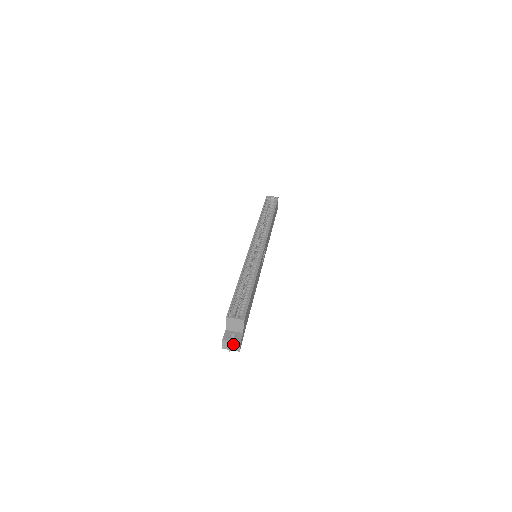
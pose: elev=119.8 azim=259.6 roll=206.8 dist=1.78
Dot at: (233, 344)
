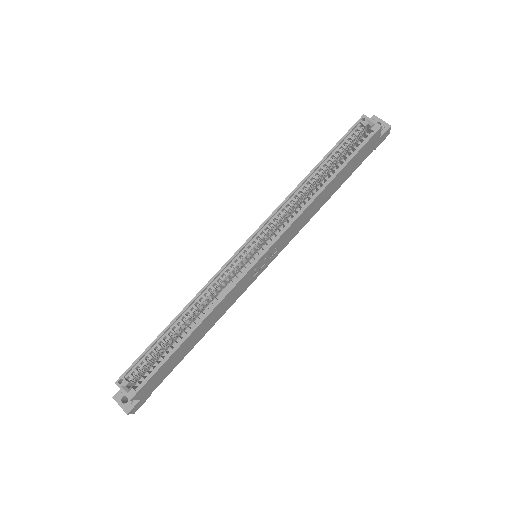
Dot at: (123, 407)
